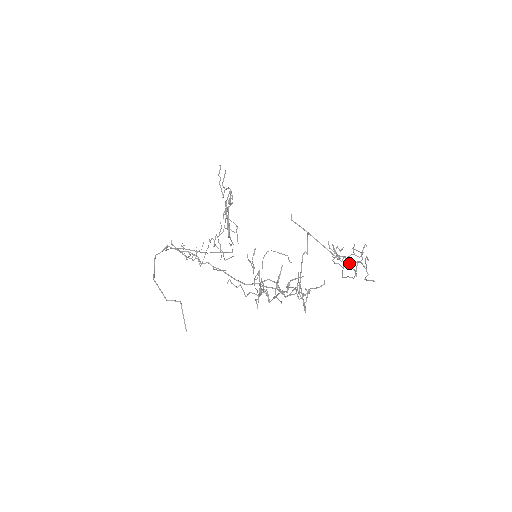
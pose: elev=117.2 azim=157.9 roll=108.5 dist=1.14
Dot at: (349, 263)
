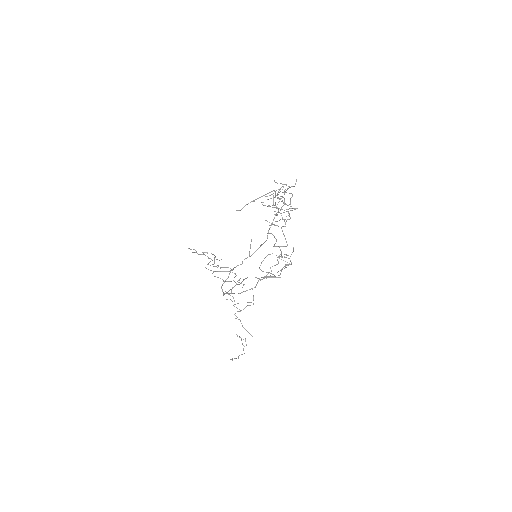
Dot at: occluded
